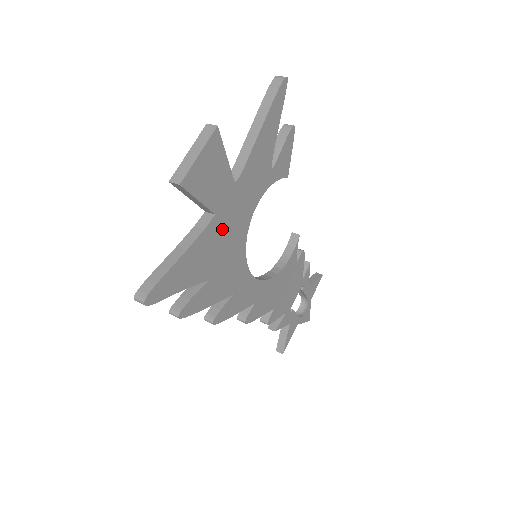
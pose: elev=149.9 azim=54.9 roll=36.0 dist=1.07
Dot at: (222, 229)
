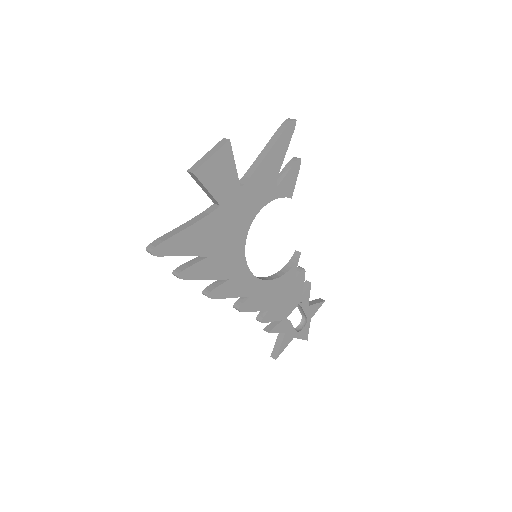
Dot at: (225, 219)
